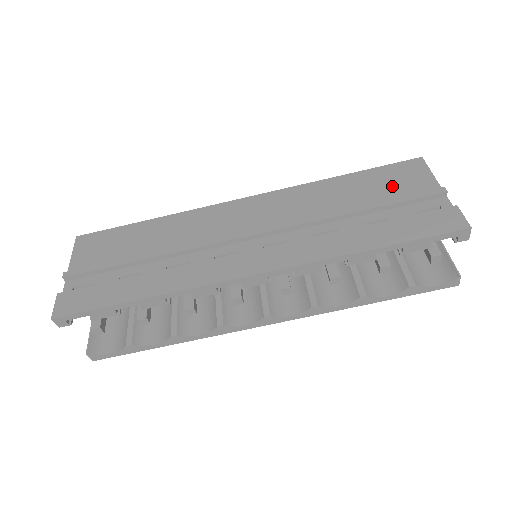
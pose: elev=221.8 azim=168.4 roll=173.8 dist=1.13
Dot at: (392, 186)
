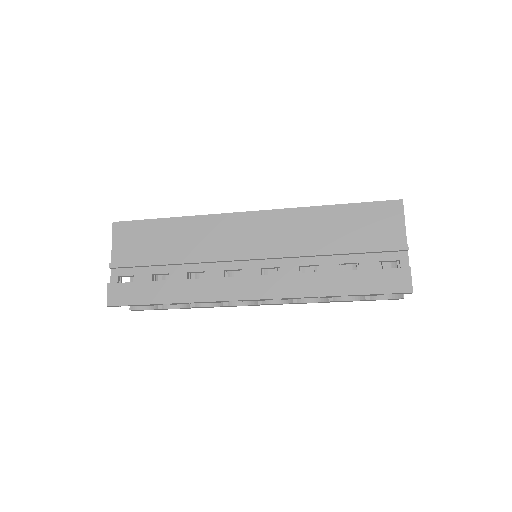
Dot at: (370, 229)
